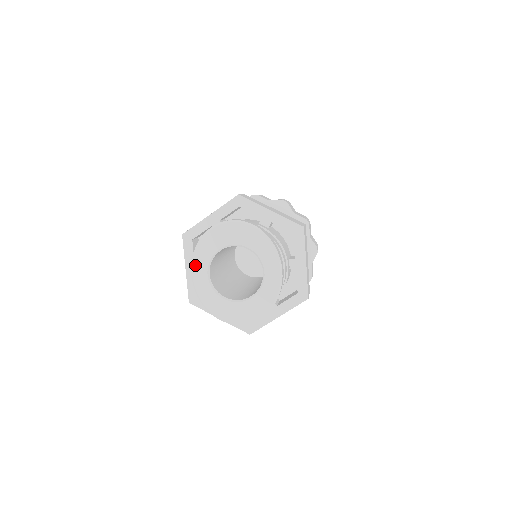
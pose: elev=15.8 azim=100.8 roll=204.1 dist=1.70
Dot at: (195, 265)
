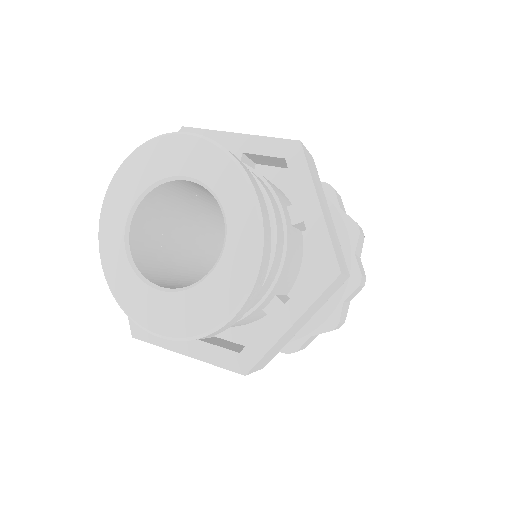
Dot at: (103, 239)
